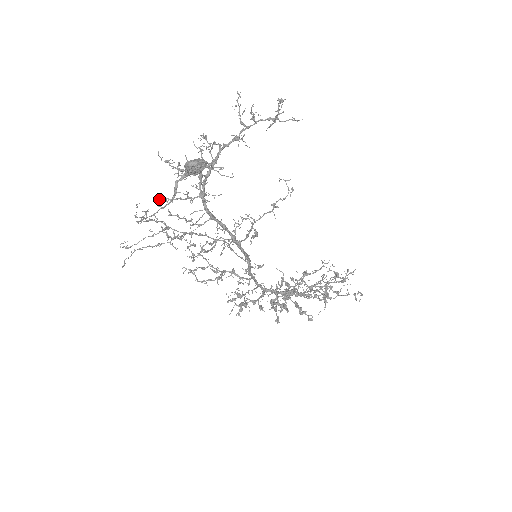
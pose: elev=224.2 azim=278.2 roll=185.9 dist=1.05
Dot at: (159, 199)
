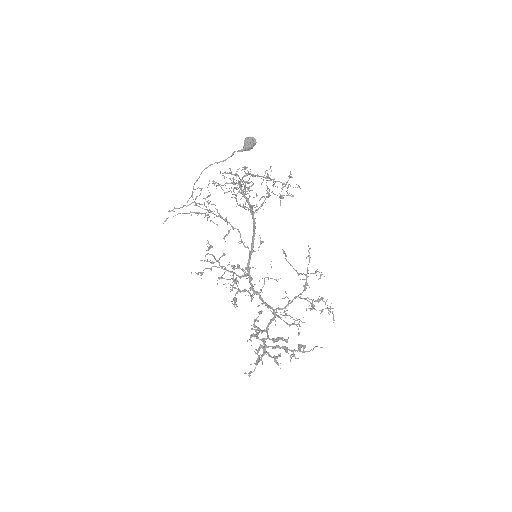
Dot at: (213, 181)
